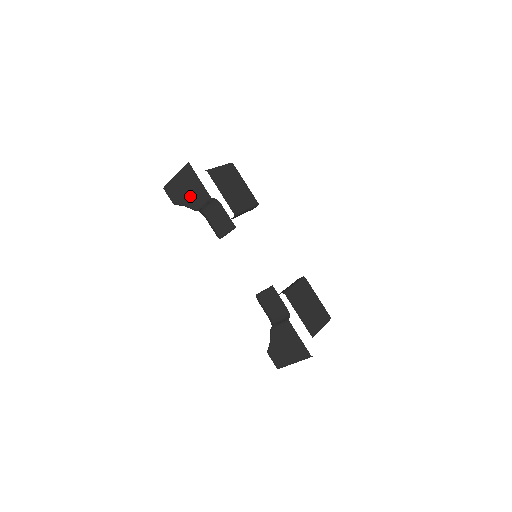
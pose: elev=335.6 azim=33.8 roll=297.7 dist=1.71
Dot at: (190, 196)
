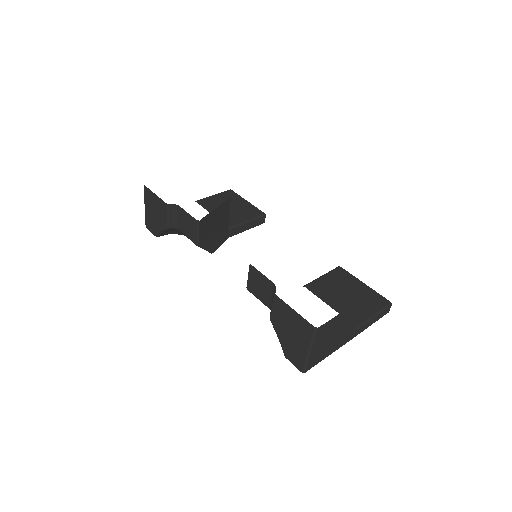
Dot at: (158, 217)
